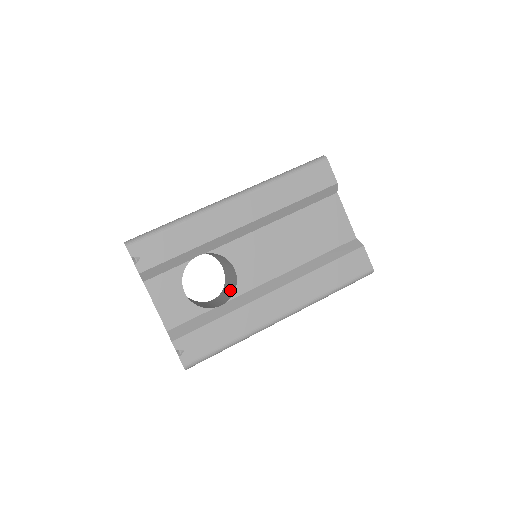
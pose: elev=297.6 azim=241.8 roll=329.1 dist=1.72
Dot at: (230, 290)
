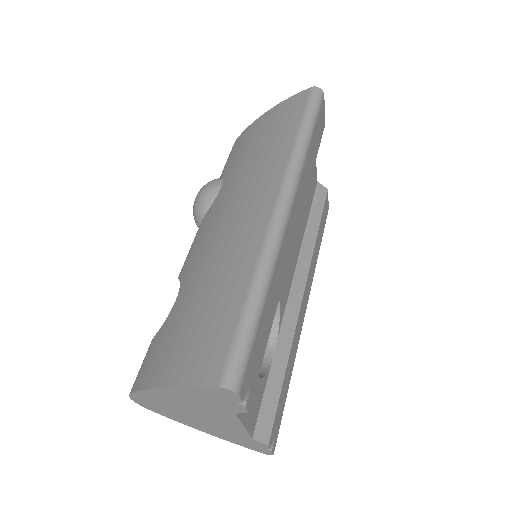
Dot at: occluded
